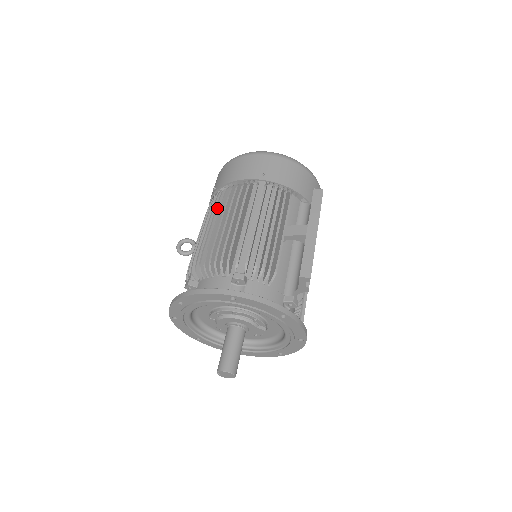
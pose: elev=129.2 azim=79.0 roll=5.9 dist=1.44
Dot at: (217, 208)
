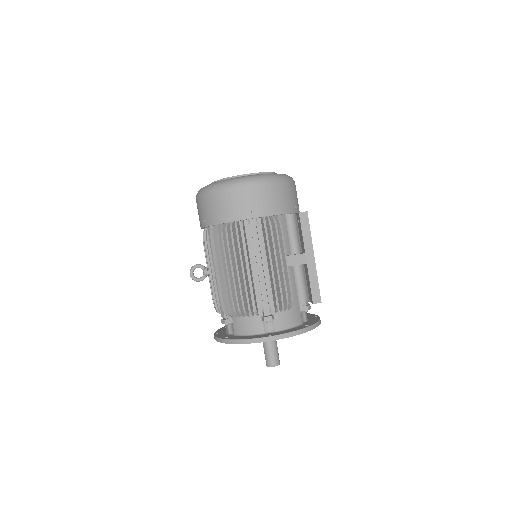
Dot at: (221, 252)
